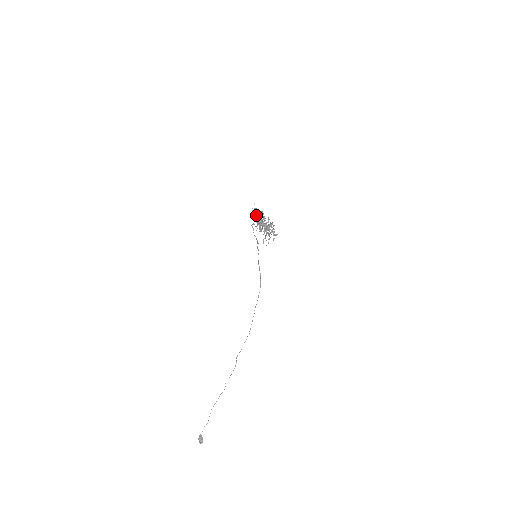
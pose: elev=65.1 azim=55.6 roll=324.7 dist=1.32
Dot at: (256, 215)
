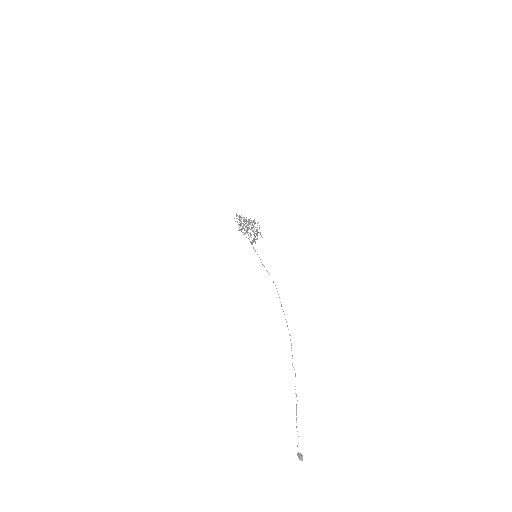
Dot at: (241, 229)
